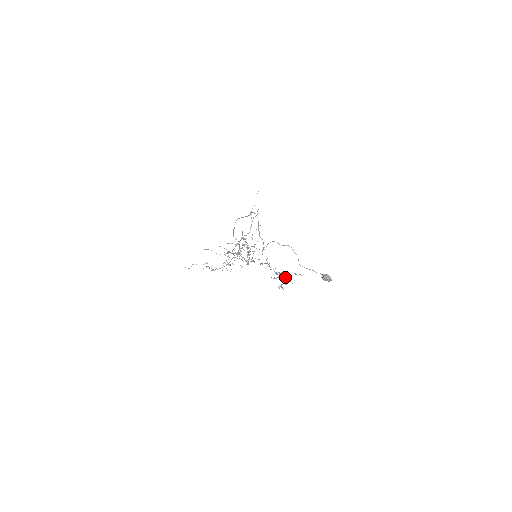
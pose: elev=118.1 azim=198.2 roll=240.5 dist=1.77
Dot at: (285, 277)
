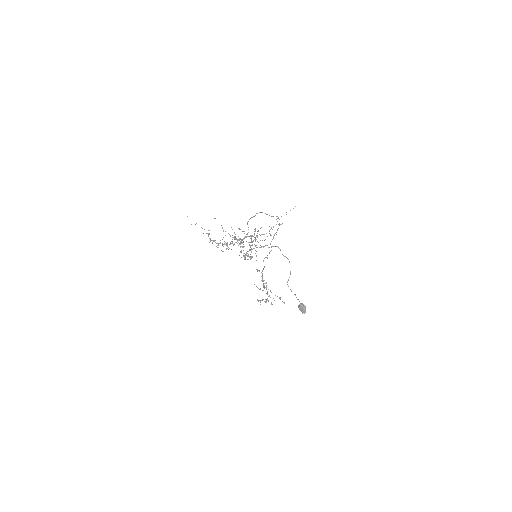
Dot at: (269, 295)
